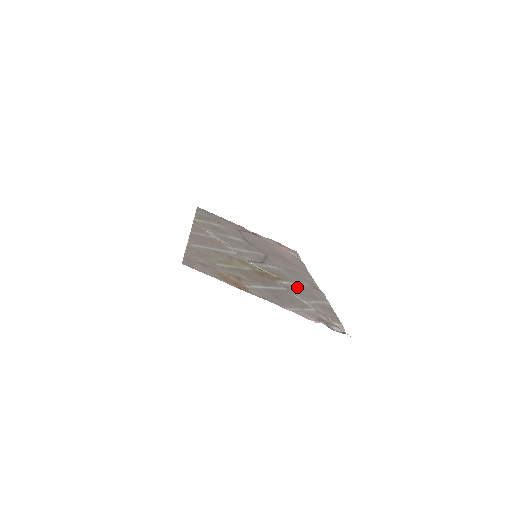
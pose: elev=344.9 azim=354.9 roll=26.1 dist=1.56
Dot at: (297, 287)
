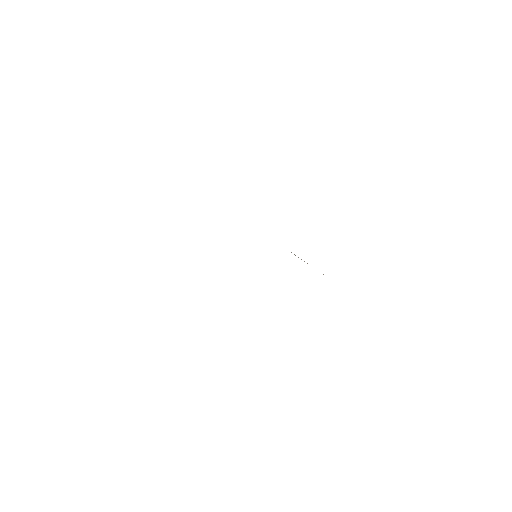
Dot at: occluded
